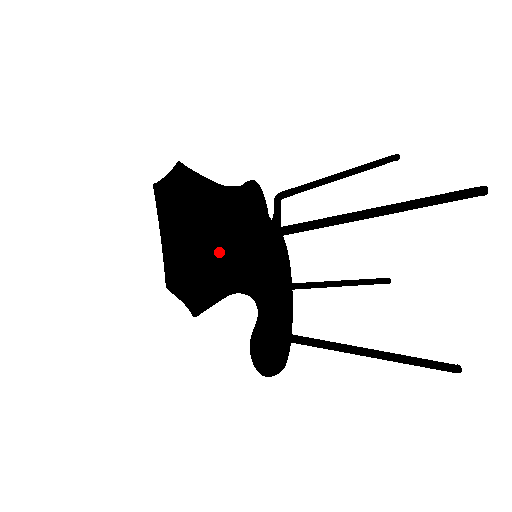
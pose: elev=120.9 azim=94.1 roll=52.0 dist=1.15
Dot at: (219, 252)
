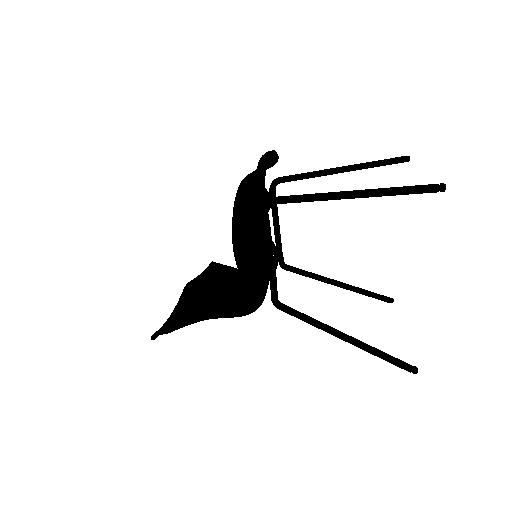
Dot at: (220, 308)
